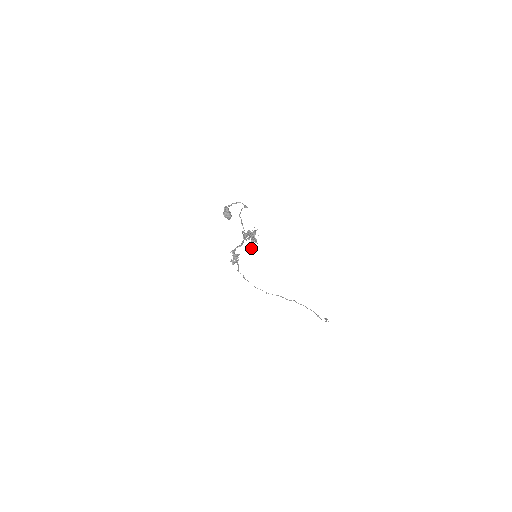
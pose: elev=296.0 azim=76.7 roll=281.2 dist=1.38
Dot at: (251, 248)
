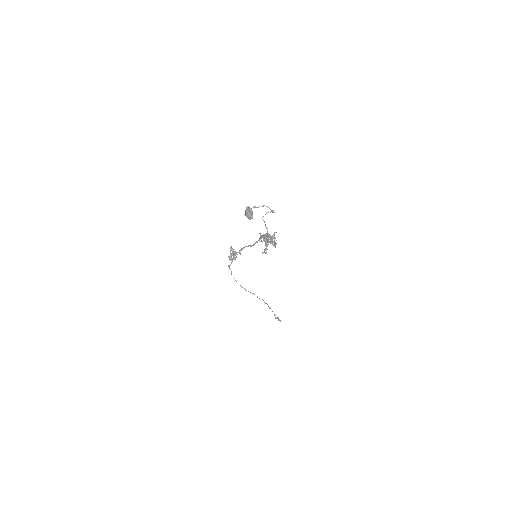
Dot at: (265, 250)
